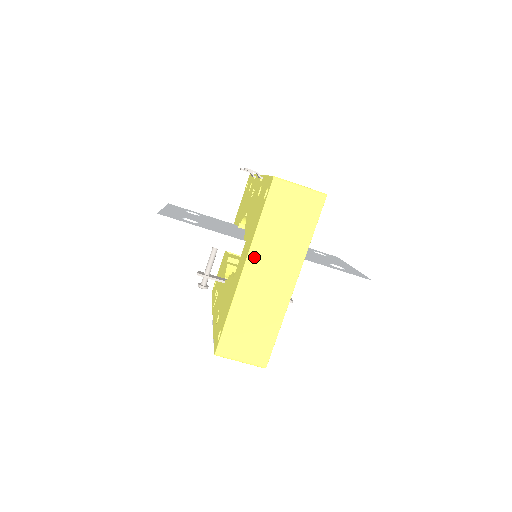
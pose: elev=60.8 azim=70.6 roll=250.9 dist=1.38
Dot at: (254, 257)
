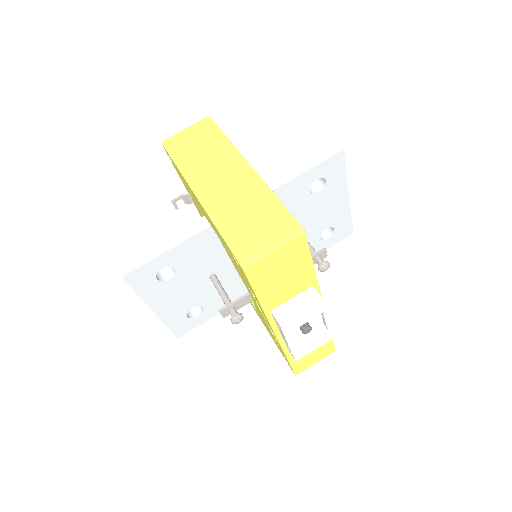
Dot at: (195, 182)
